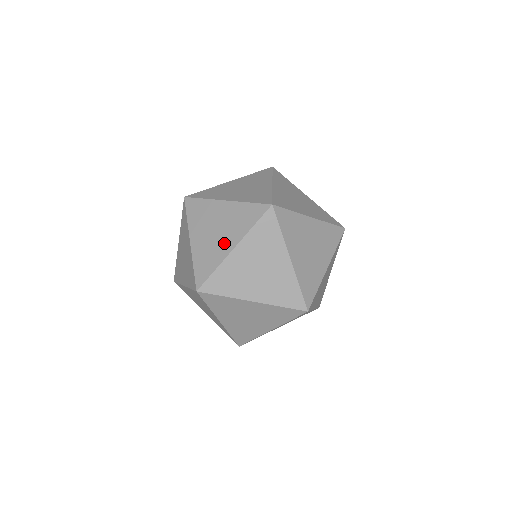
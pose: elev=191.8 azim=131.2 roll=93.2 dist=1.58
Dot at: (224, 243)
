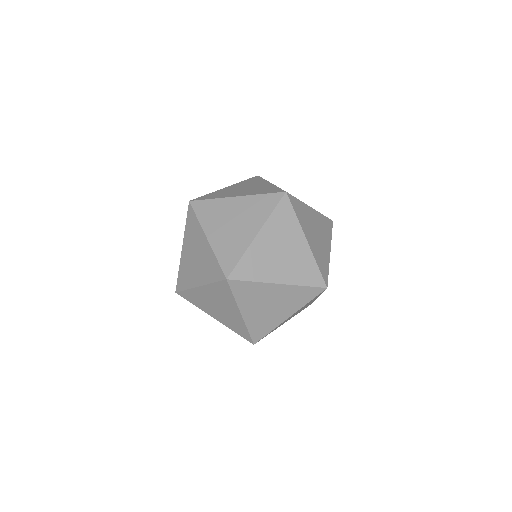
Dot at: (245, 232)
